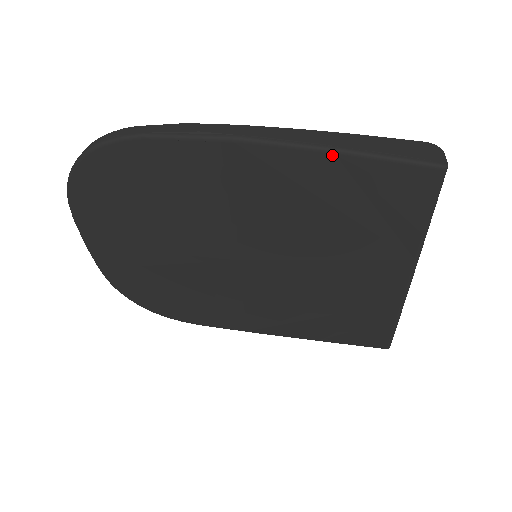
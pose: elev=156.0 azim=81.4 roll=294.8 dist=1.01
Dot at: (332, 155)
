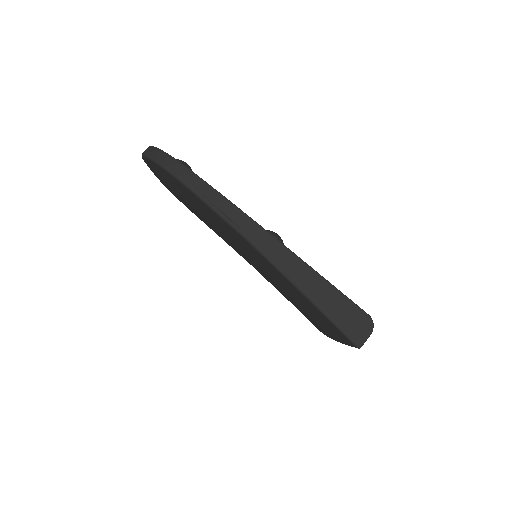
Dot at: (299, 291)
